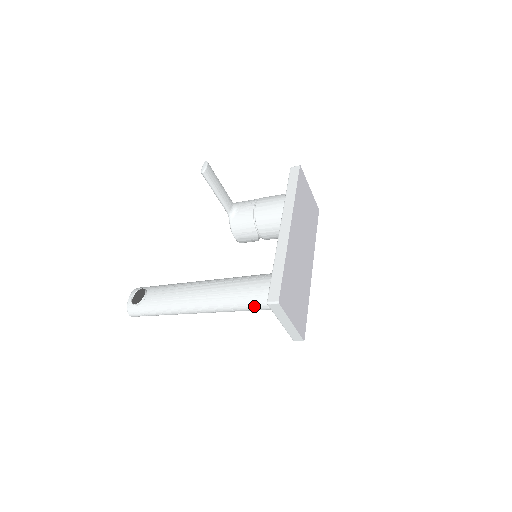
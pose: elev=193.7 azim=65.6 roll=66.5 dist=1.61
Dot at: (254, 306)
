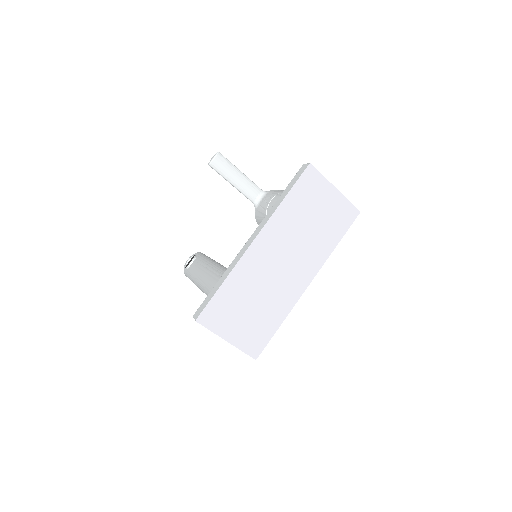
Dot at: occluded
